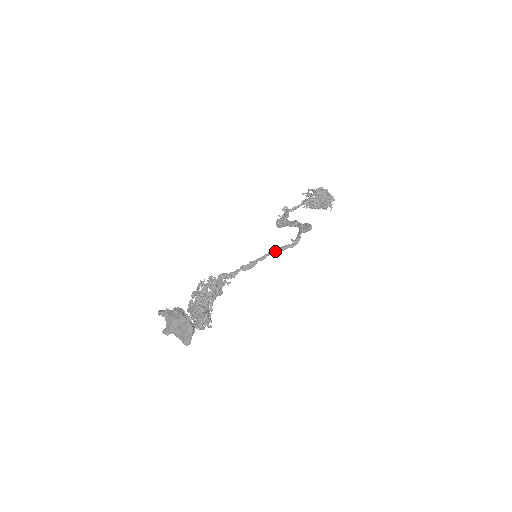
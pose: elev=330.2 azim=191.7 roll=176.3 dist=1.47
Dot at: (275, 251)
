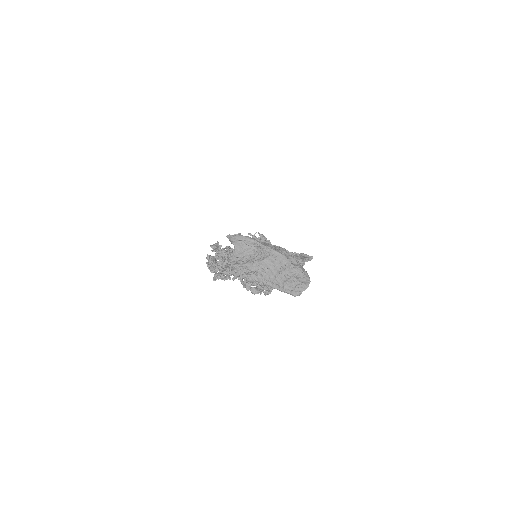
Dot at: occluded
